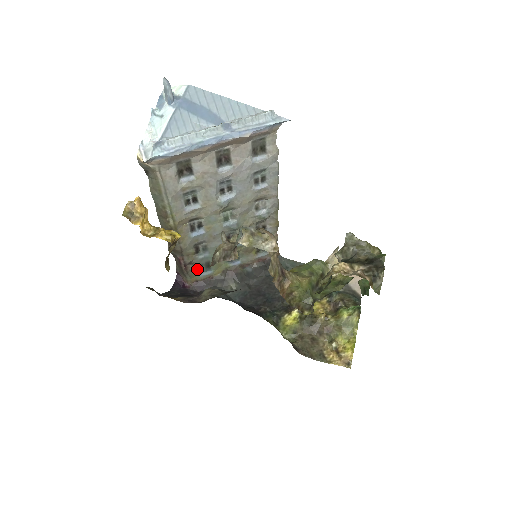
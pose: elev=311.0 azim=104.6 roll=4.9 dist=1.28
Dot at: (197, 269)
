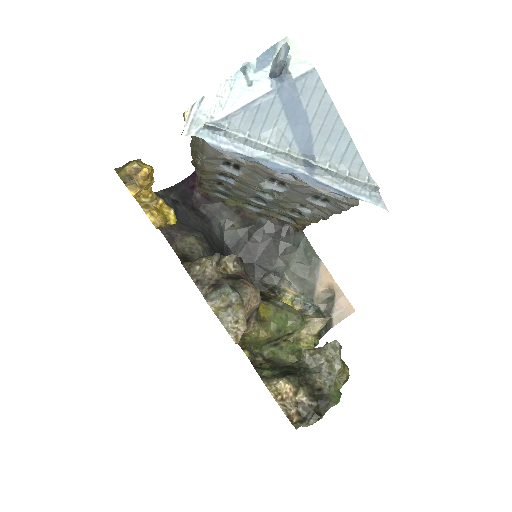
Dot at: (212, 189)
